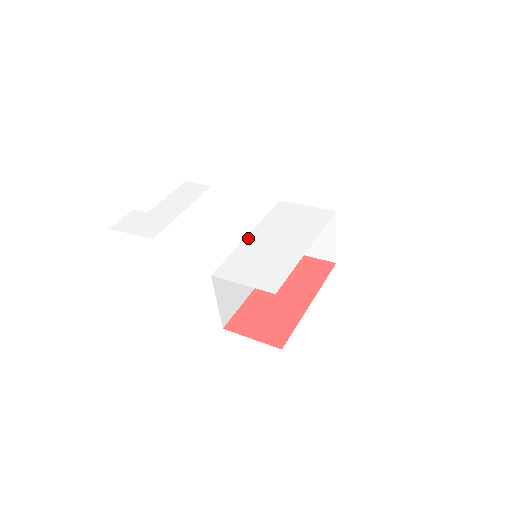
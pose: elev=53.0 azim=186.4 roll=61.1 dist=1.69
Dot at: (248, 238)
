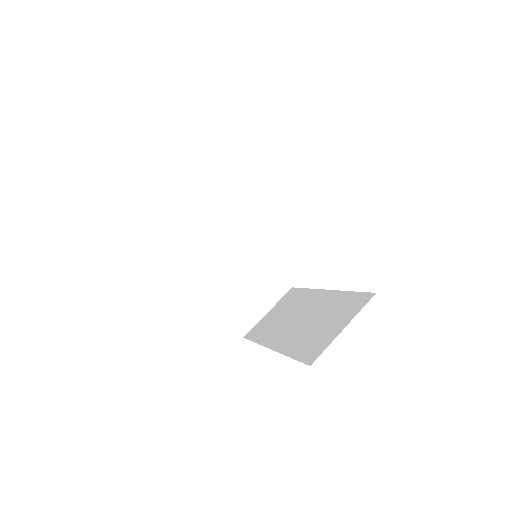
Dot at: occluded
